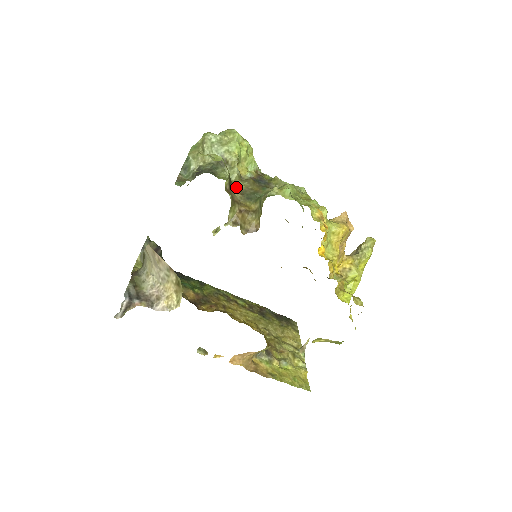
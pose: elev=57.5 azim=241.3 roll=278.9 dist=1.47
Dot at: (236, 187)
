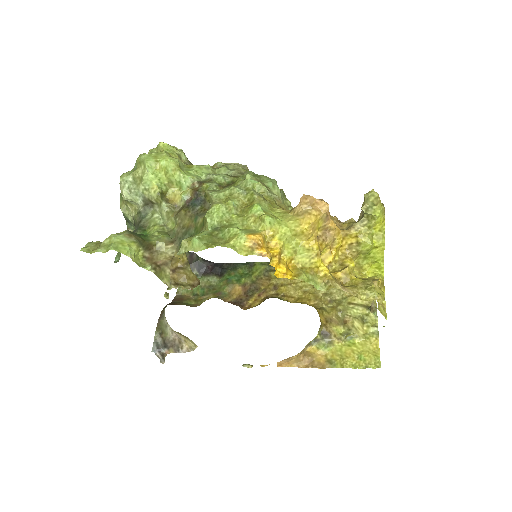
Dot at: (163, 239)
